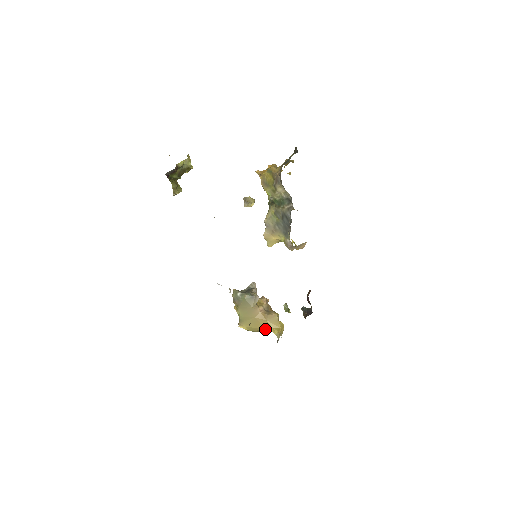
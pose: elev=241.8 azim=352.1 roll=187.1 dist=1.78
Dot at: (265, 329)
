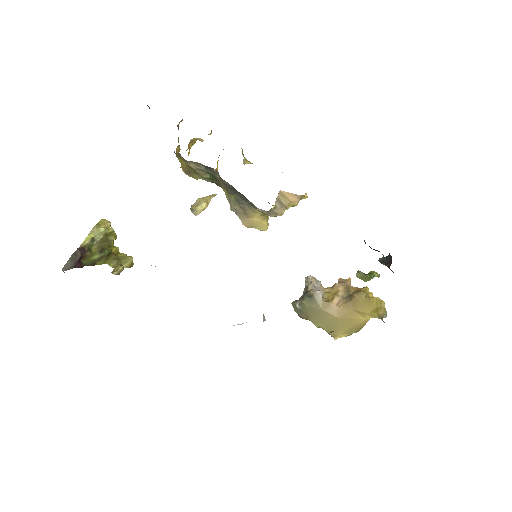
Dot at: (363, 320)
